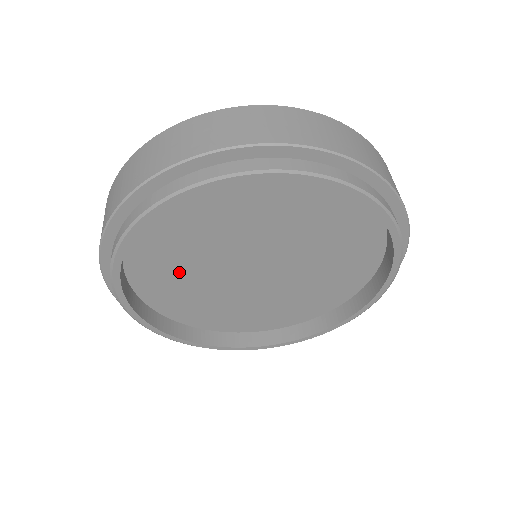
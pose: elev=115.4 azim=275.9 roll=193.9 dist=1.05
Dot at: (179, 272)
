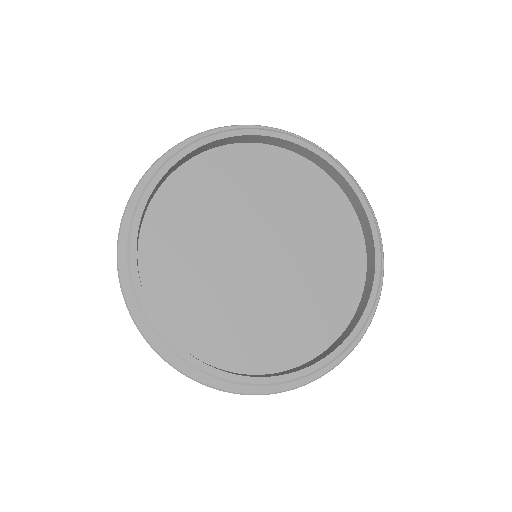
Dot at: (189, 266)
